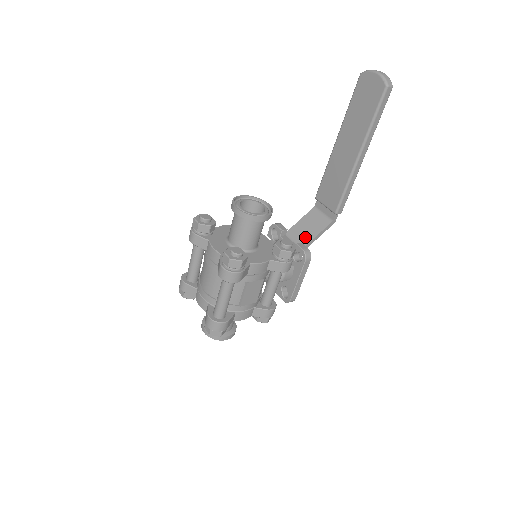
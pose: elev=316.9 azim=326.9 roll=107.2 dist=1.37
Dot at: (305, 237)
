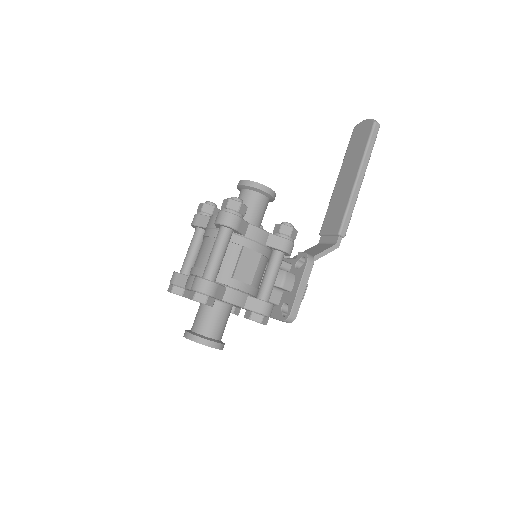
Dot at: occluded
